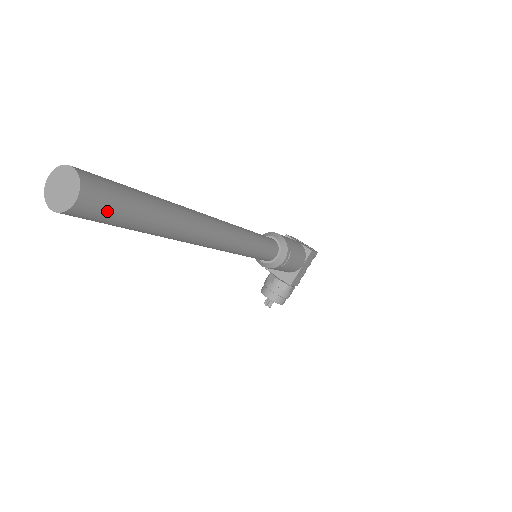
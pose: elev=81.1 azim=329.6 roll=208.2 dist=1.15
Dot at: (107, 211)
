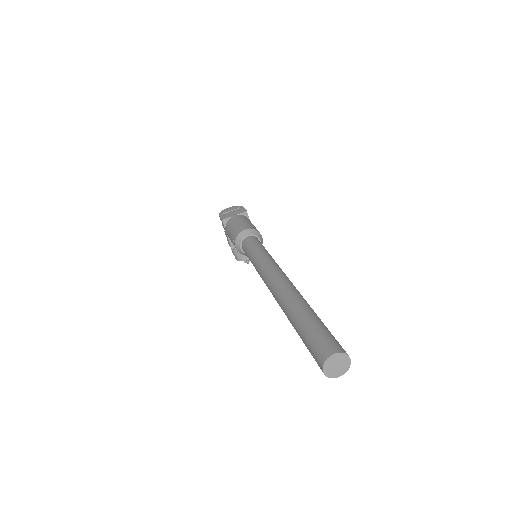
Dot at: occluded
